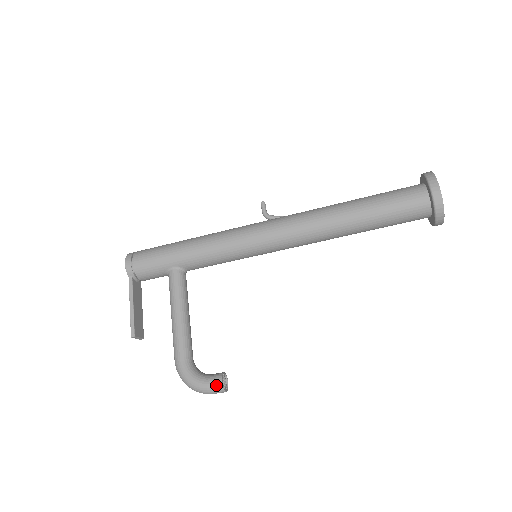
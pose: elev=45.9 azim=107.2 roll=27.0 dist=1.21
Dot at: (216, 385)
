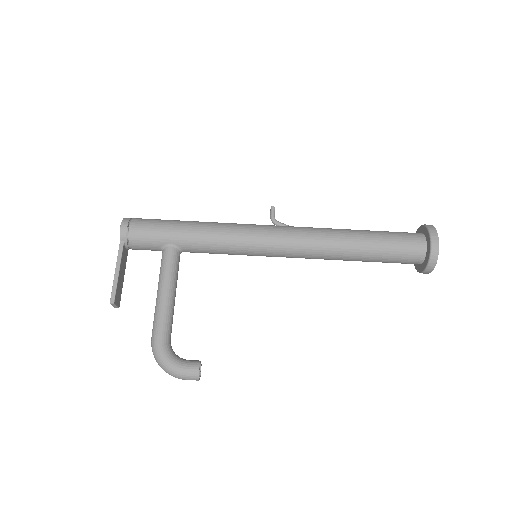
Dot at: (192, 371)
